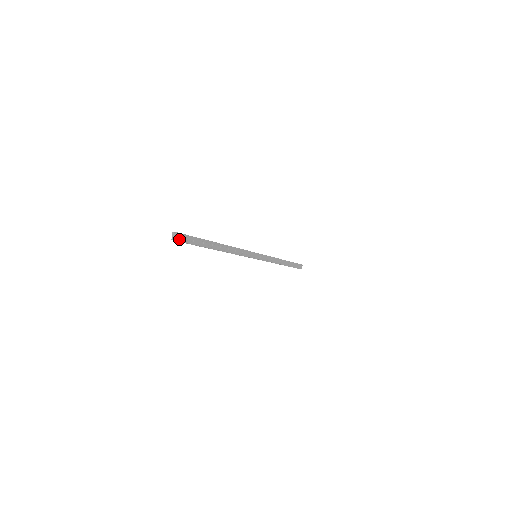
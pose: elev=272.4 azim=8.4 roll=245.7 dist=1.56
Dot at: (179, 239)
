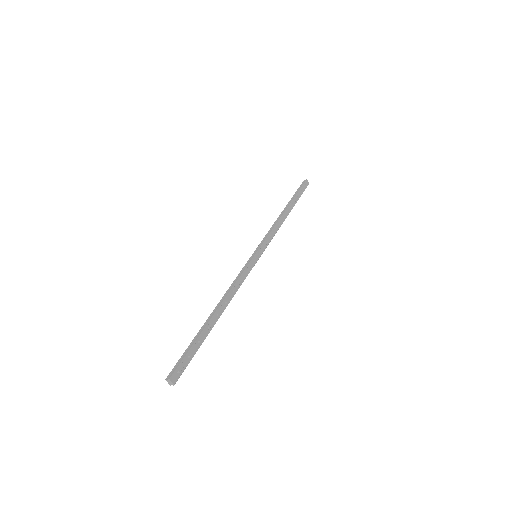
Dot at: (175, 379)
